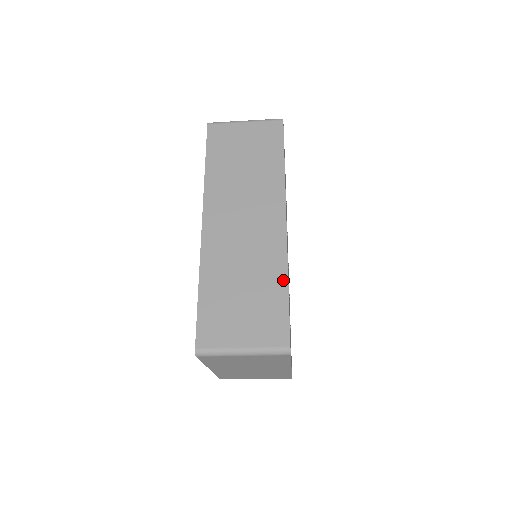
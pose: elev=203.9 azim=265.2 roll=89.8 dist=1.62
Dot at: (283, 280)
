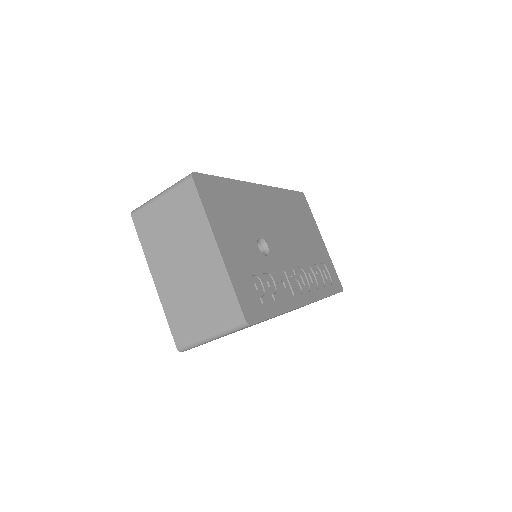
Dot at: occluded
